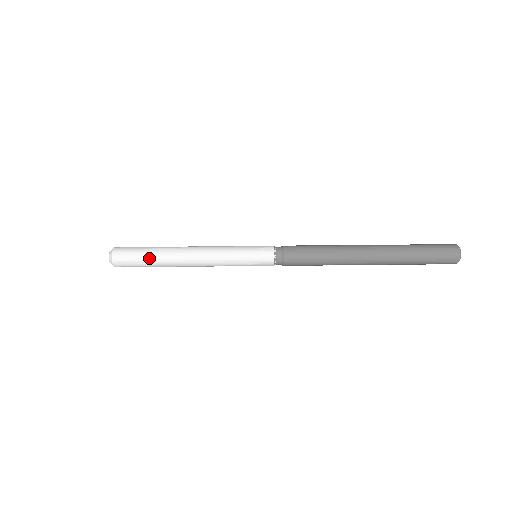
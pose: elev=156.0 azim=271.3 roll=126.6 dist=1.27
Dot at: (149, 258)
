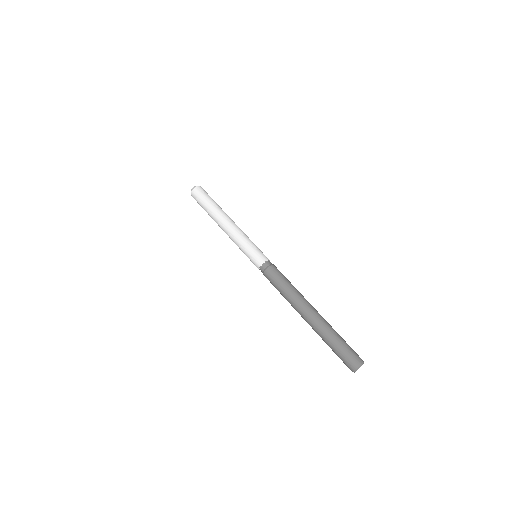
Dot at: occluded
